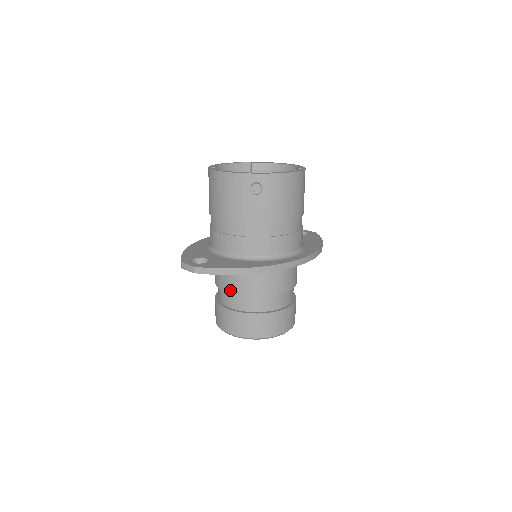
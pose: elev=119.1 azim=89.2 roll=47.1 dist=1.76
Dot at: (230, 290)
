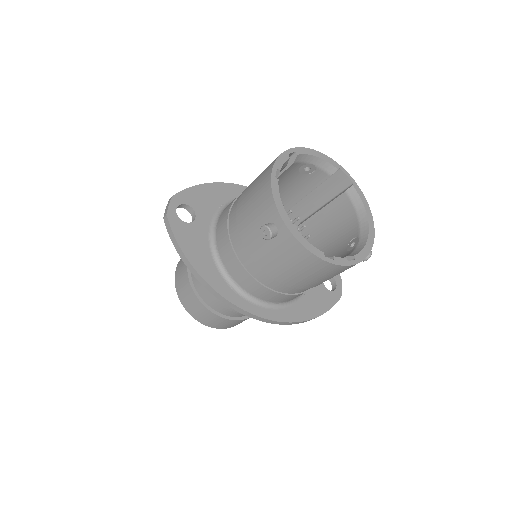
Dot at: occluded
